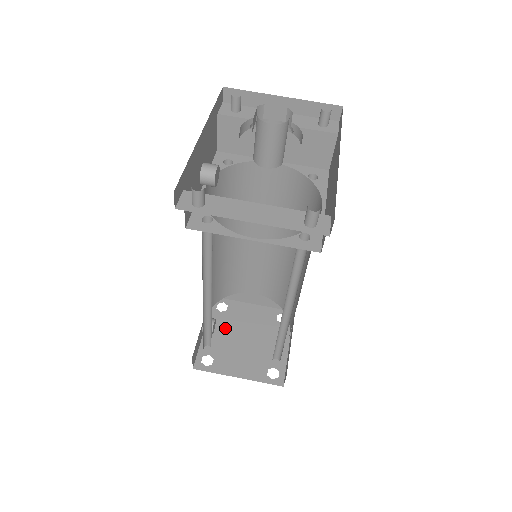
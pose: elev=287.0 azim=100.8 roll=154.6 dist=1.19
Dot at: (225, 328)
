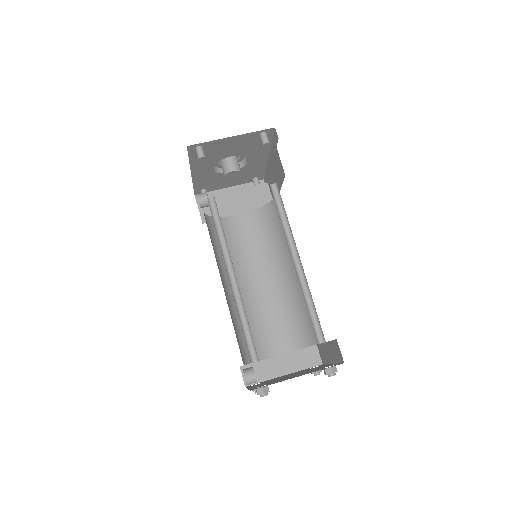
Dot at: (266, 382)
